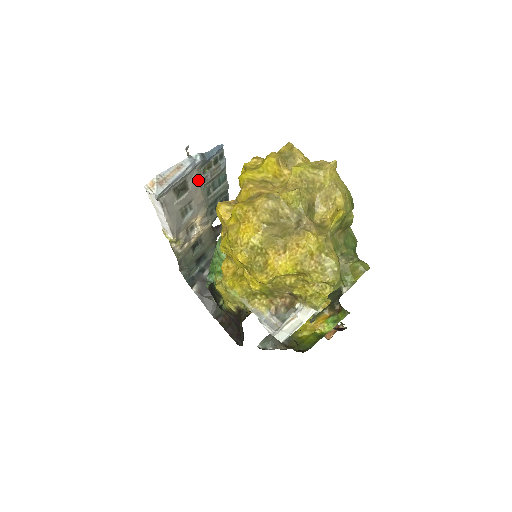
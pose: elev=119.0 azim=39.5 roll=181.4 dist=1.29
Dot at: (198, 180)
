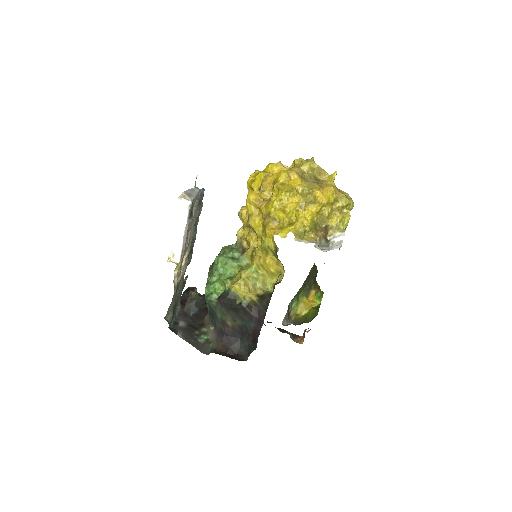
Dot at: (196, 211)
